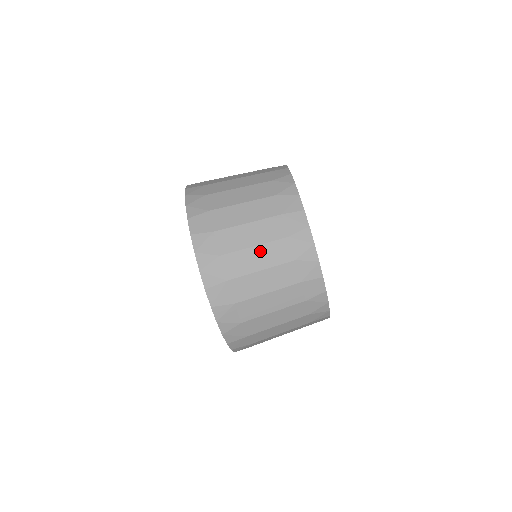
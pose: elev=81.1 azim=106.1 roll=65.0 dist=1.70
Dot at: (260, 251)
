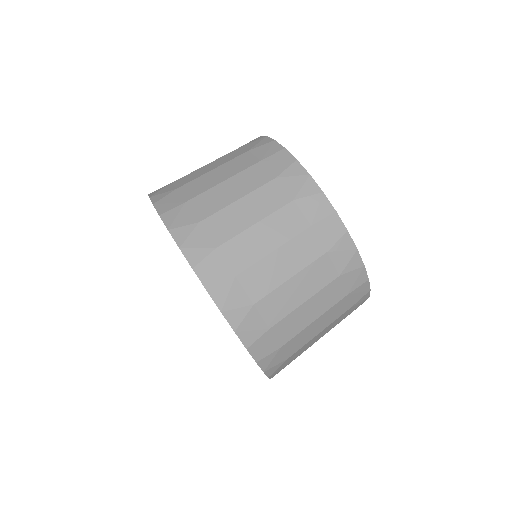
Dot at: (299, 281)
